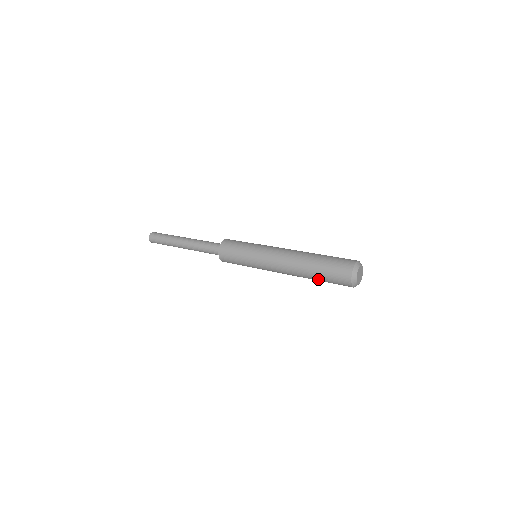
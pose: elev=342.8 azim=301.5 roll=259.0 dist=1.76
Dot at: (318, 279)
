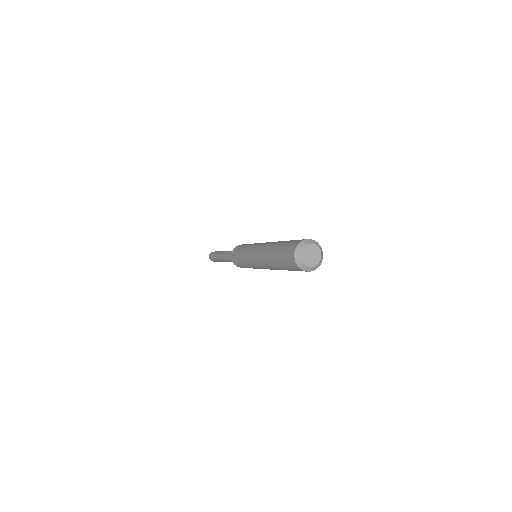
Dot at: (284, 269)
